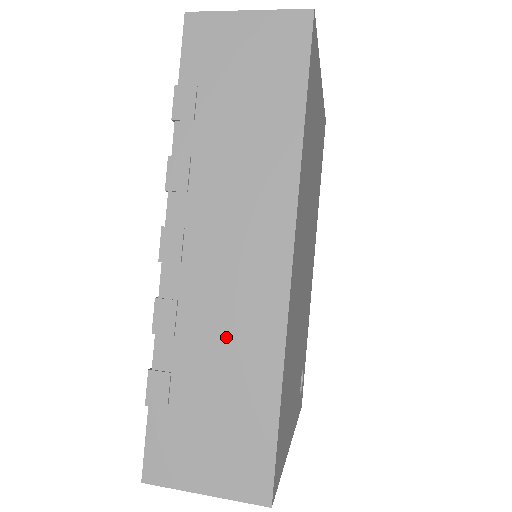
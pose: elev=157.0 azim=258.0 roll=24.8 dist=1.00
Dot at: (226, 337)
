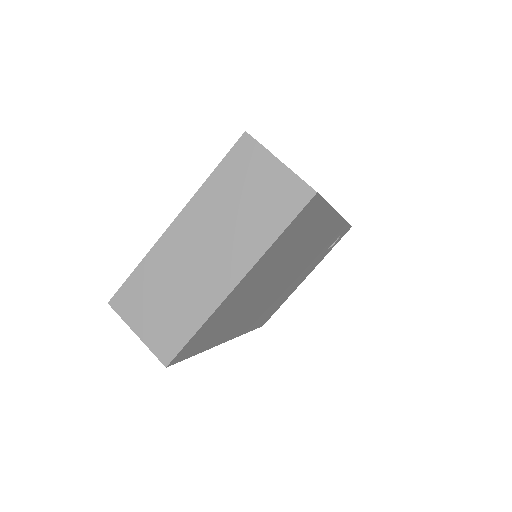
Dot at: occluded
